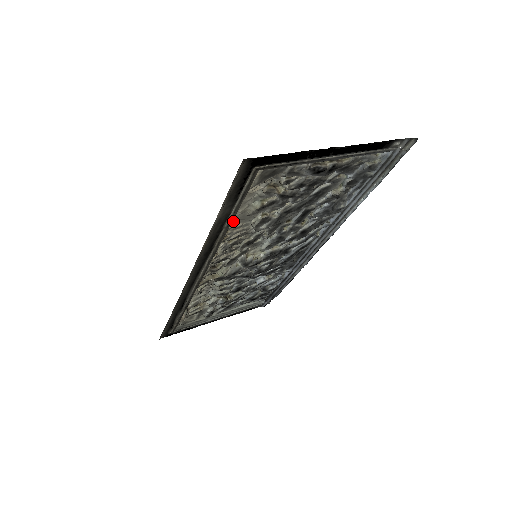
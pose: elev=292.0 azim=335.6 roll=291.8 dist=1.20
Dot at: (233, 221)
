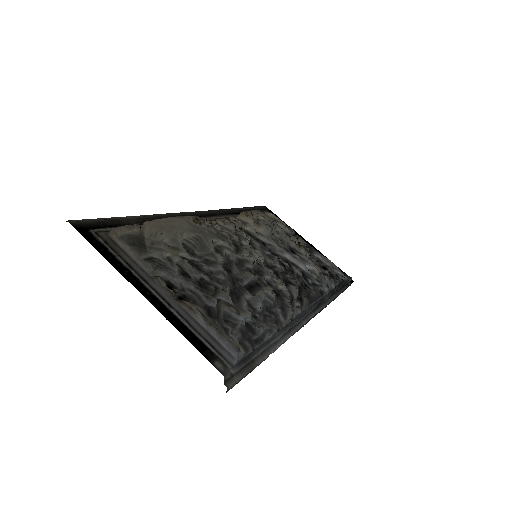
Dot at: (194, 224)
